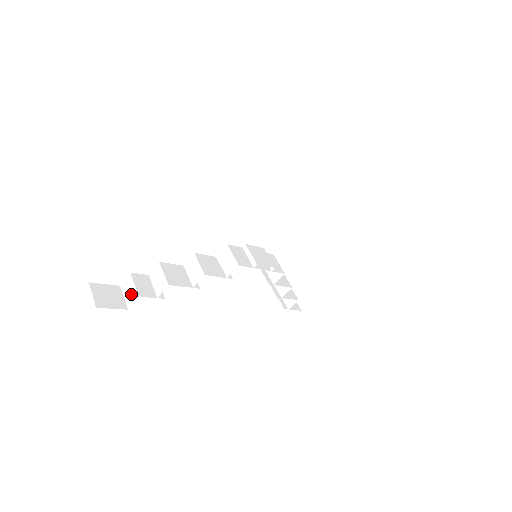
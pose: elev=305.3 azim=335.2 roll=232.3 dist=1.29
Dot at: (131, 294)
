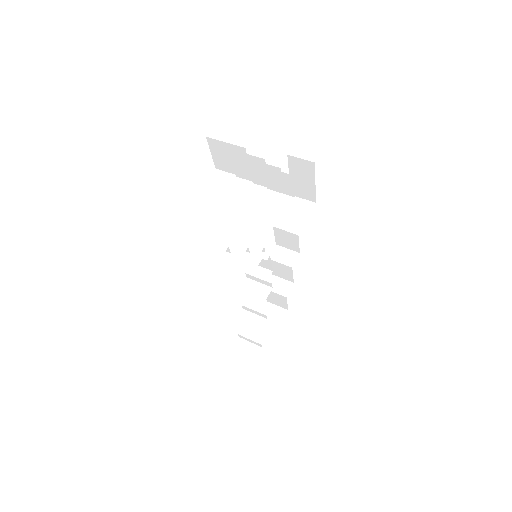
Dot at: (187, 259)
